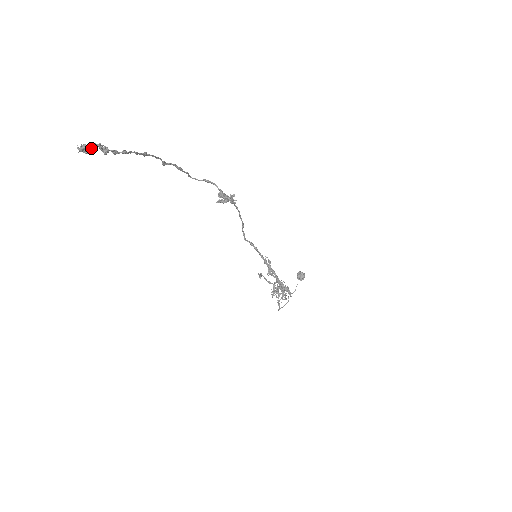
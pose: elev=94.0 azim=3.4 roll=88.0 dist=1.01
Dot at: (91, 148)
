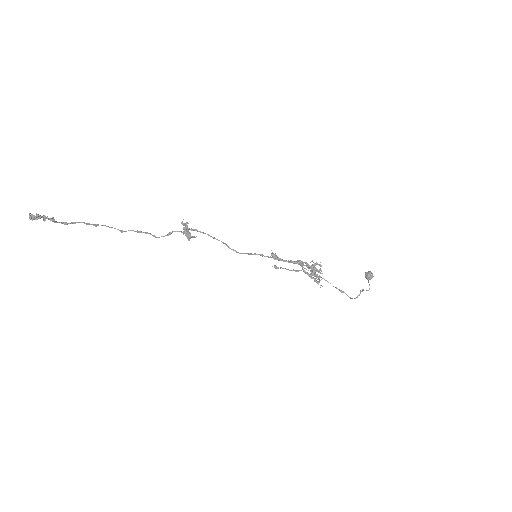
Dot at: (36, 215)
